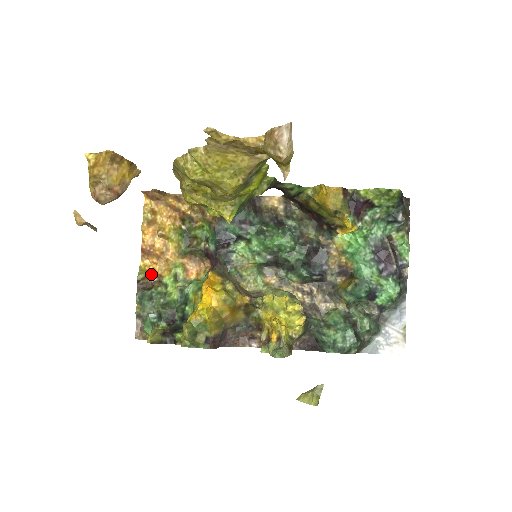
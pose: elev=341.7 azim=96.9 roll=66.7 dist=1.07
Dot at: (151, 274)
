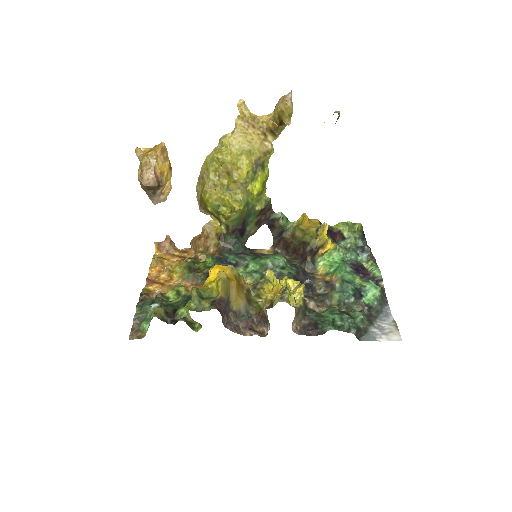
Dot at: (154, 293)
